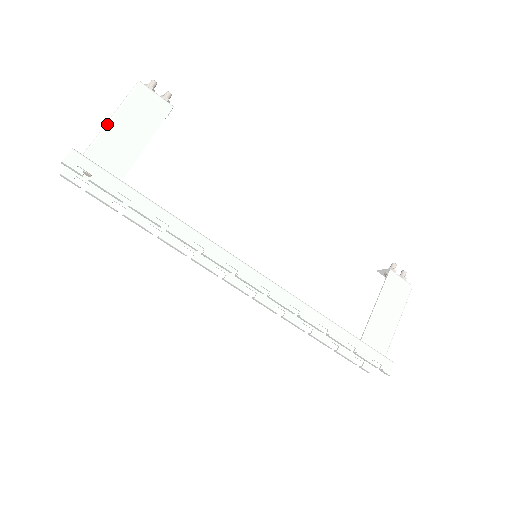
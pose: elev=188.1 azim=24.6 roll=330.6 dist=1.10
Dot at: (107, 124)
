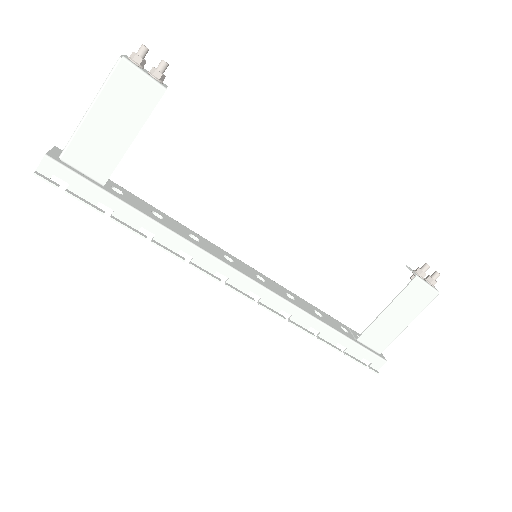
Dot at: (83, 119)
